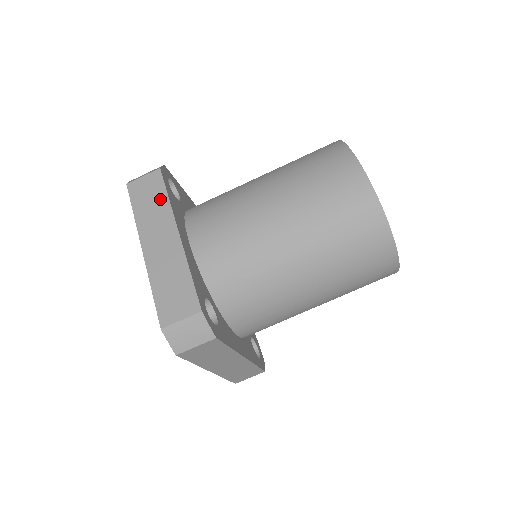
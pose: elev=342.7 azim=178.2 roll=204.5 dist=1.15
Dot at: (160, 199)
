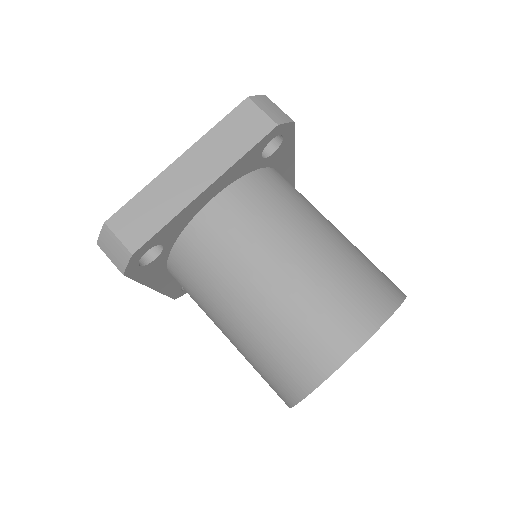
Dot at: (240, 146)
